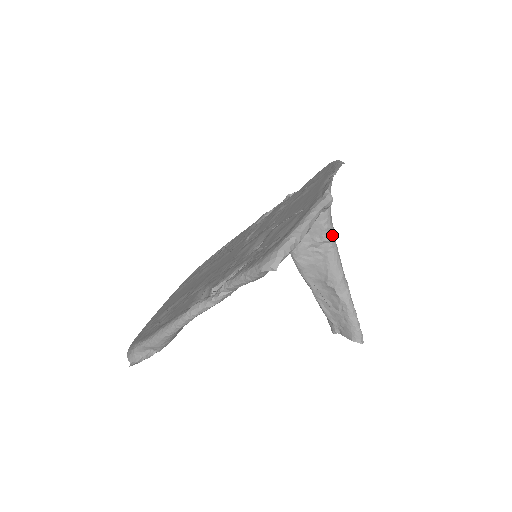
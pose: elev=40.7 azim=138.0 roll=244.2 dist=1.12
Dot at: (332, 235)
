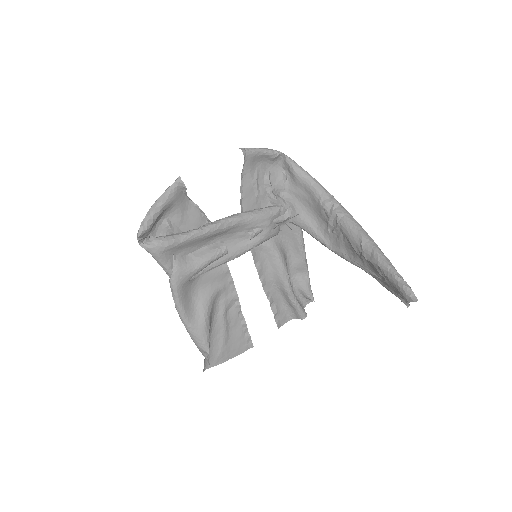
Dot at: (336, 208)
